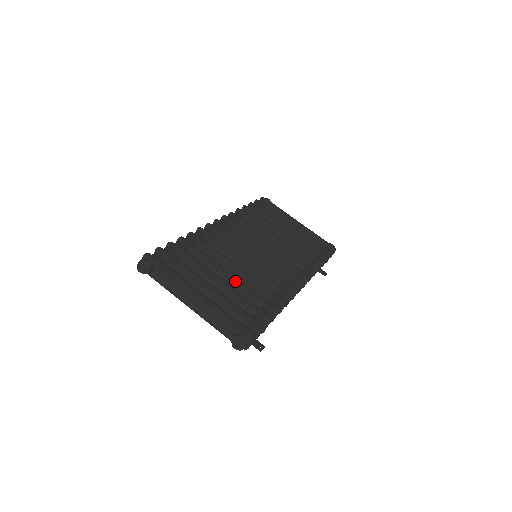
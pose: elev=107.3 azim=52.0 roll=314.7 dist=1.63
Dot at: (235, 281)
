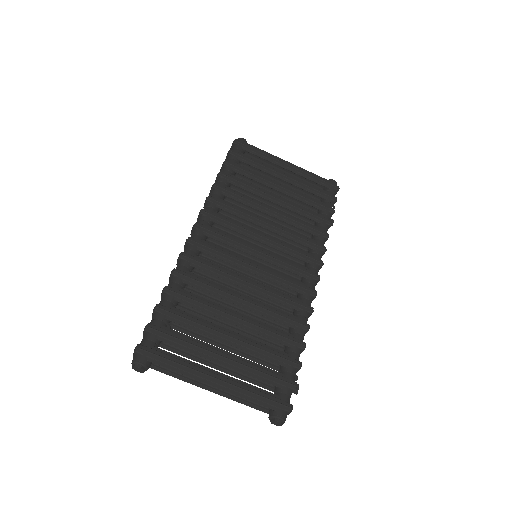
Dot at: (248, 326)
